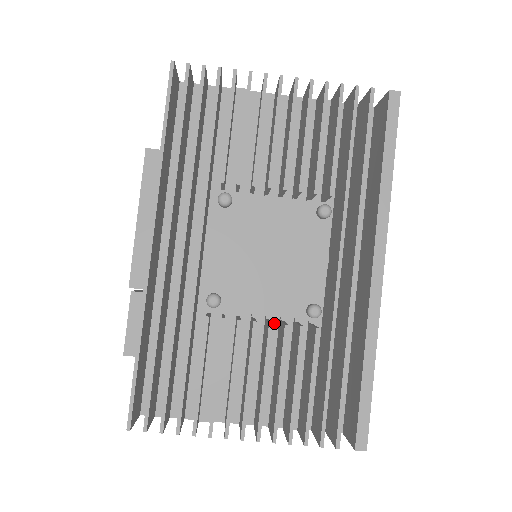
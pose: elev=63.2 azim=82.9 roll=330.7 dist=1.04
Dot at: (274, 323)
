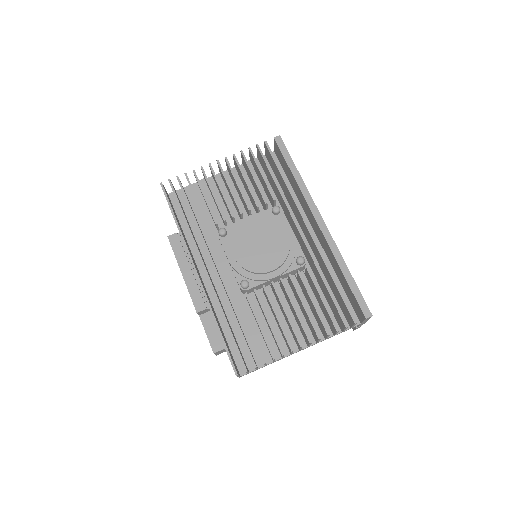
Dot at: (286, 285)
